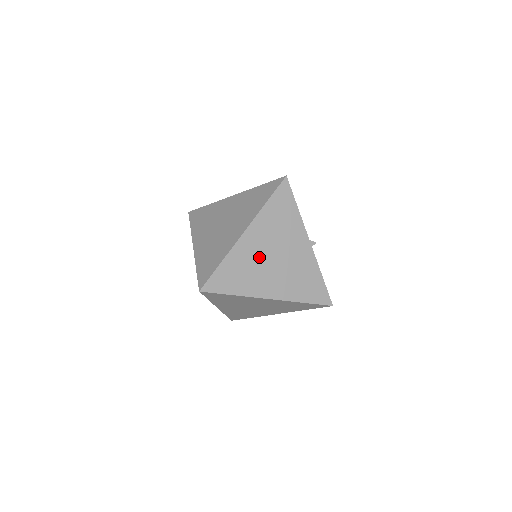
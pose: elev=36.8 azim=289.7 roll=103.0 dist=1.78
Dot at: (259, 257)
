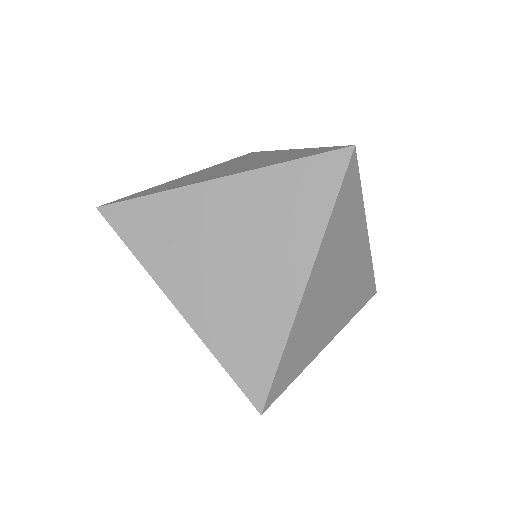
Dot at: (205, 174)
